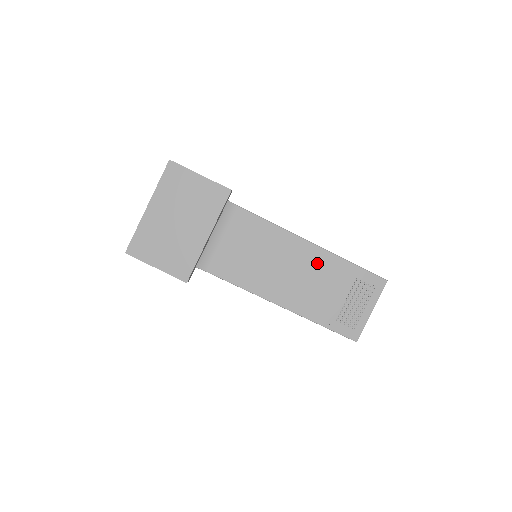
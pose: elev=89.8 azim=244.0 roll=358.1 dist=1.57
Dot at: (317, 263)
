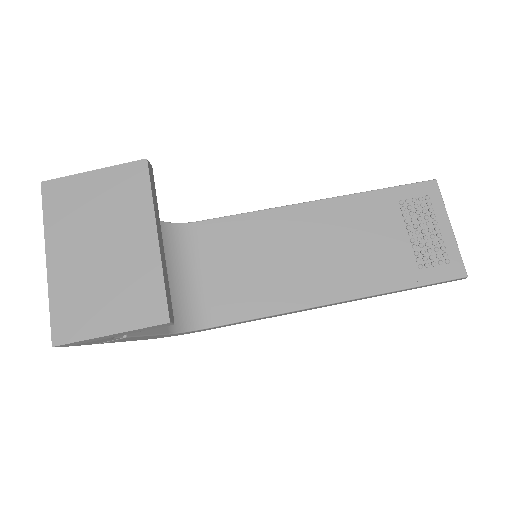
Dot at: (338, 219)
